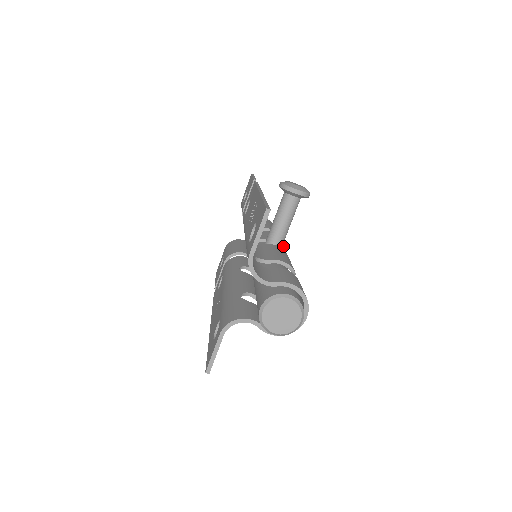
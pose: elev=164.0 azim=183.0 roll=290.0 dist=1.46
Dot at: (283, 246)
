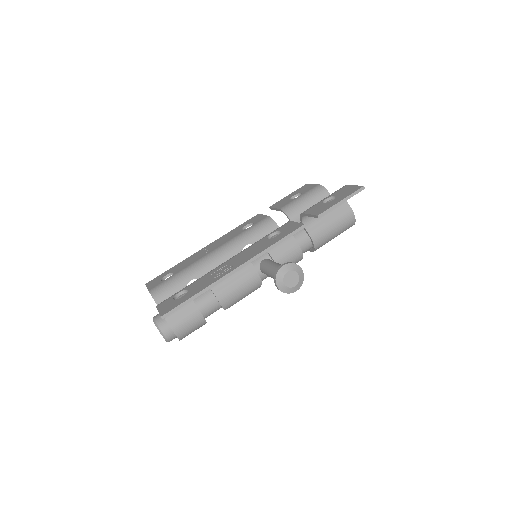
Dot at: occluded
